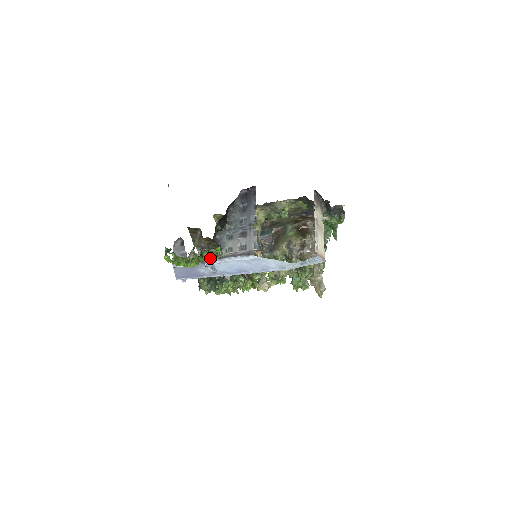
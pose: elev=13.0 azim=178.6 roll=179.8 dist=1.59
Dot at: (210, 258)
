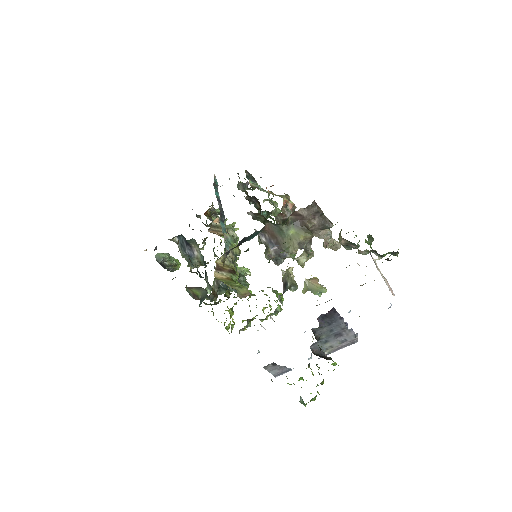
Dot at: (328, 370)
